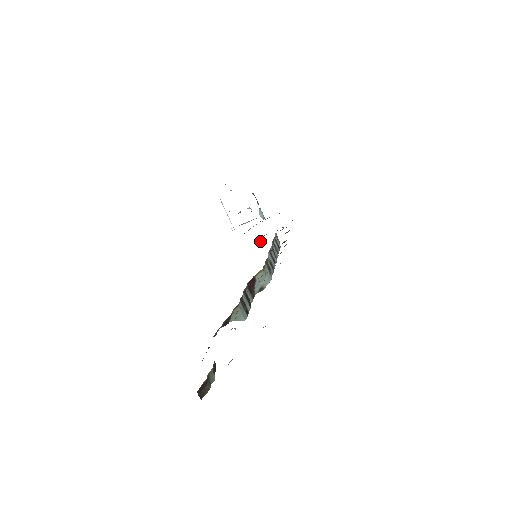
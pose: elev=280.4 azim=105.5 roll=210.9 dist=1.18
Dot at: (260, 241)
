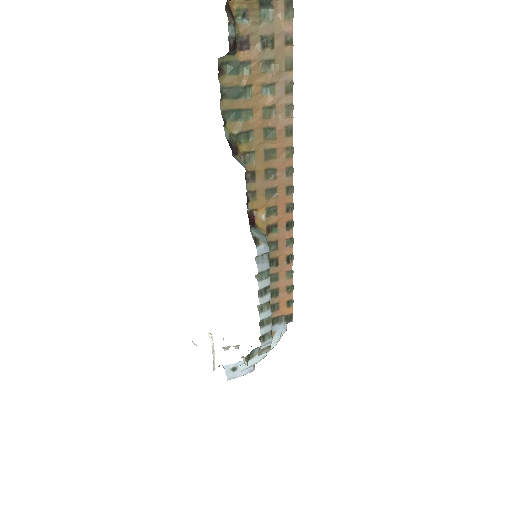
Dot at: (246, 358)
